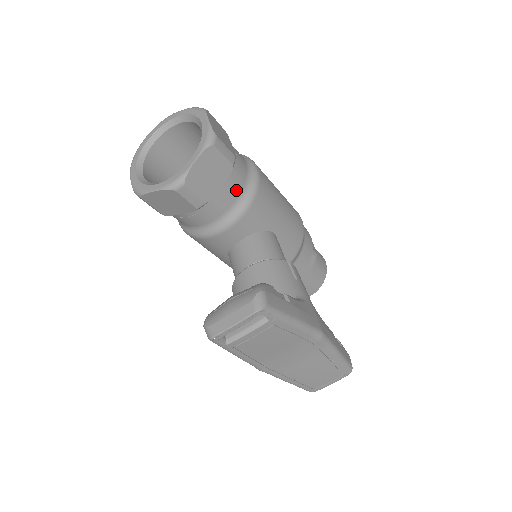
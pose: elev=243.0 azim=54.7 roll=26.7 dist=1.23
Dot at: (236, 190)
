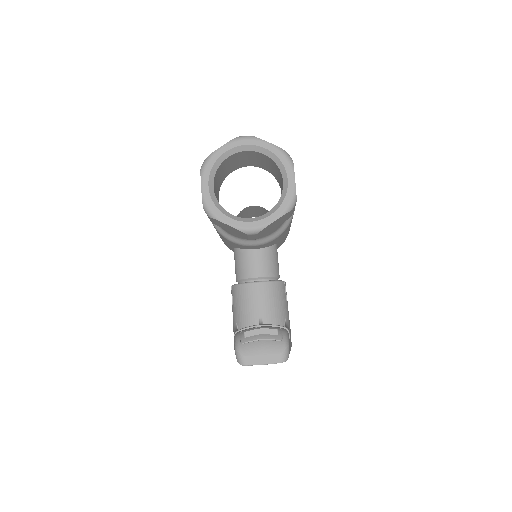
Dot at: (279, 226)
